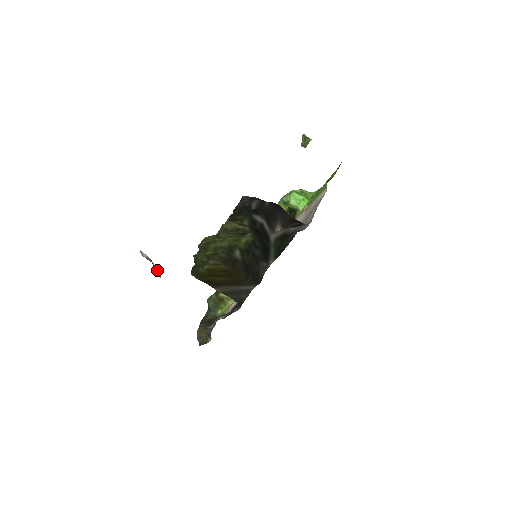
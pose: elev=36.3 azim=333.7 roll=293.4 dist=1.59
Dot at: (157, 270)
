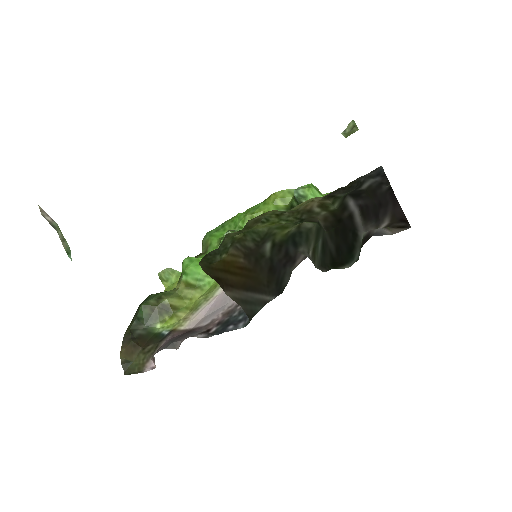
Dot at: (67, 245)
